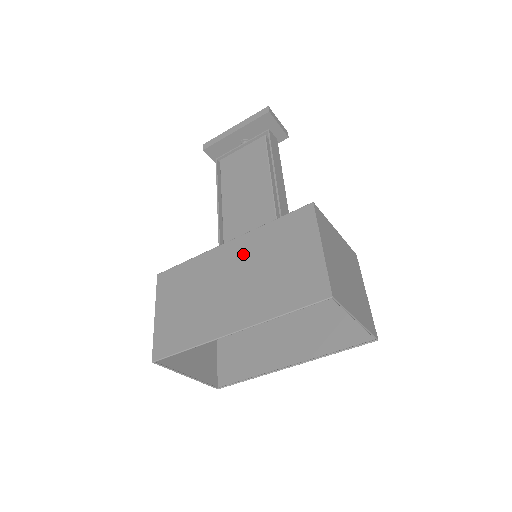
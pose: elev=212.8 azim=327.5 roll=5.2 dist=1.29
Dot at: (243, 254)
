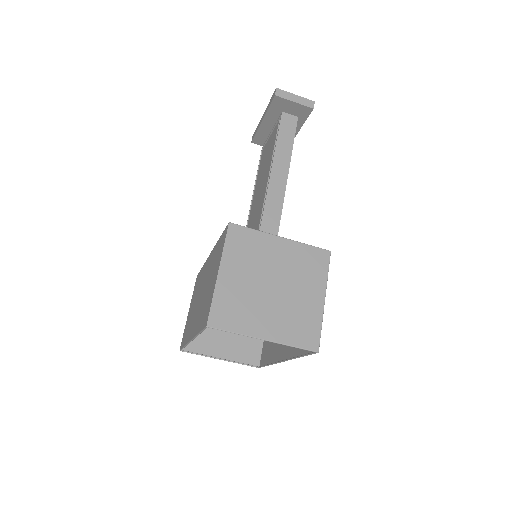
Dot at: (208, 269)
